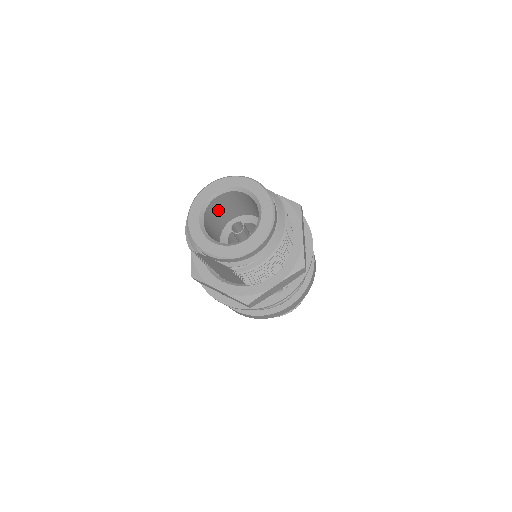
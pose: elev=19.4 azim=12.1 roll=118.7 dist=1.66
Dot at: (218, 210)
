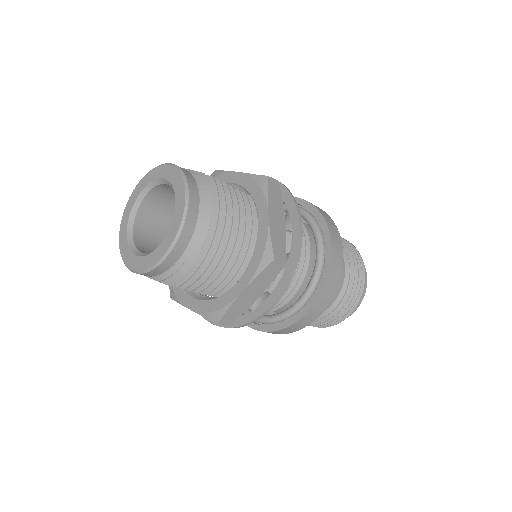
Dot at: (163, 213)
